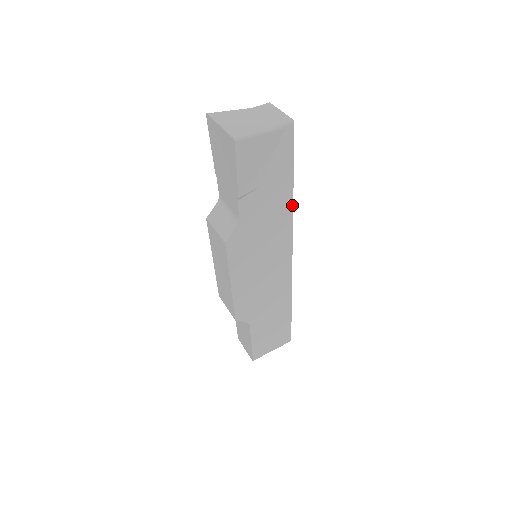
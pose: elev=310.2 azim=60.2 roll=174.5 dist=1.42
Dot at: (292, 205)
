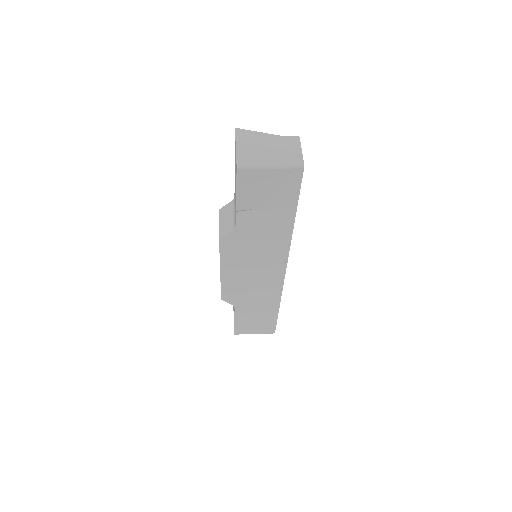
Dot at: (292, 231)
